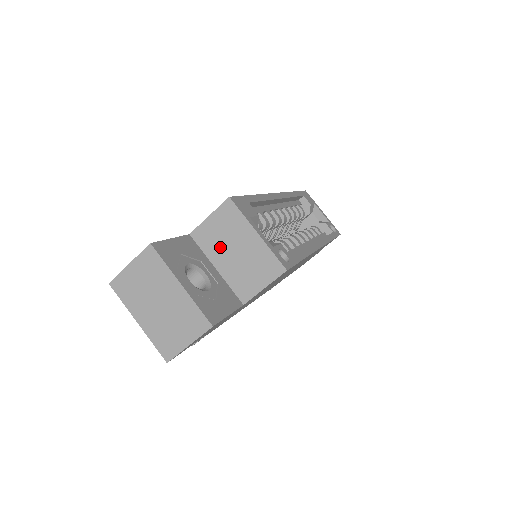
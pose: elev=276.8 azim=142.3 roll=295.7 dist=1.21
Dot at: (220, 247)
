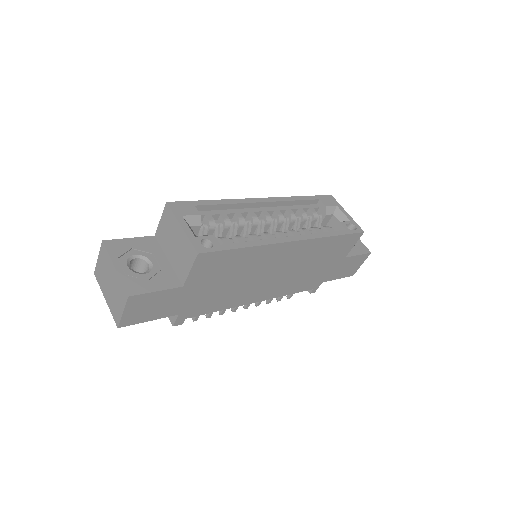
Dot at: (168, 242)
